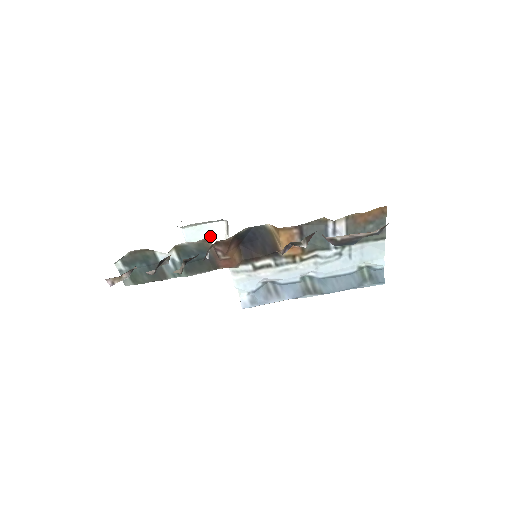
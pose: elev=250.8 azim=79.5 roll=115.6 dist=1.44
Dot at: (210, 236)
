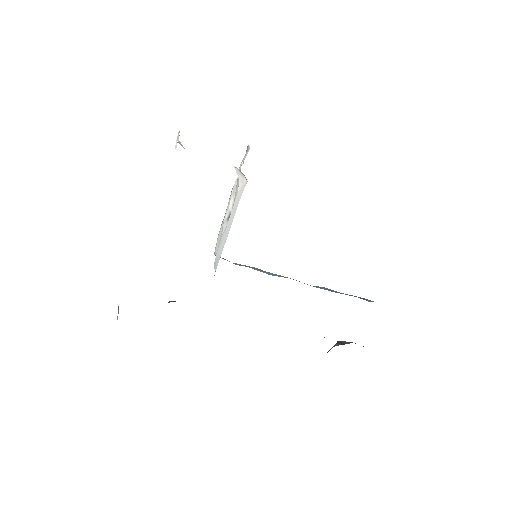
Dot at: occluded
